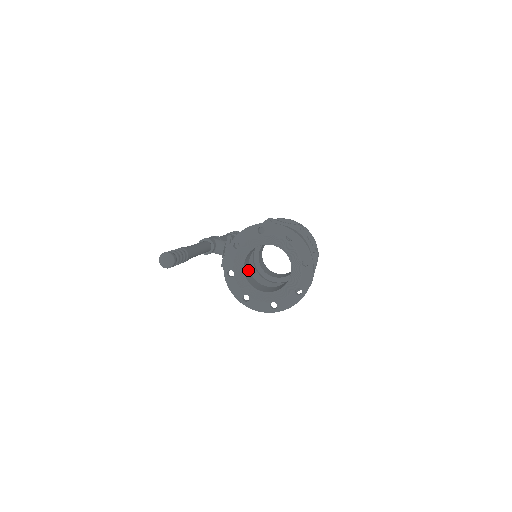
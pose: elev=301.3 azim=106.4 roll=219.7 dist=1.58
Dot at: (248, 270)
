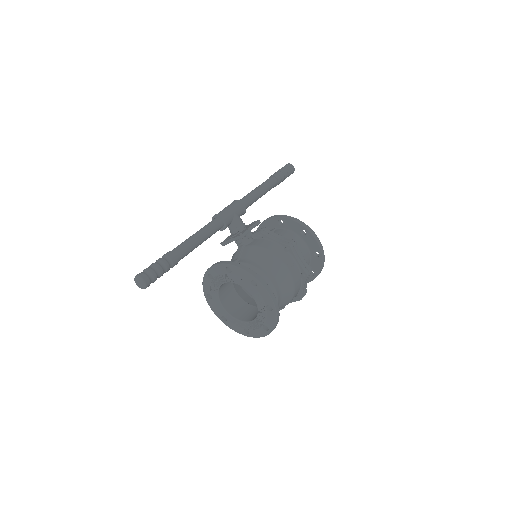
Dot at: occluded
